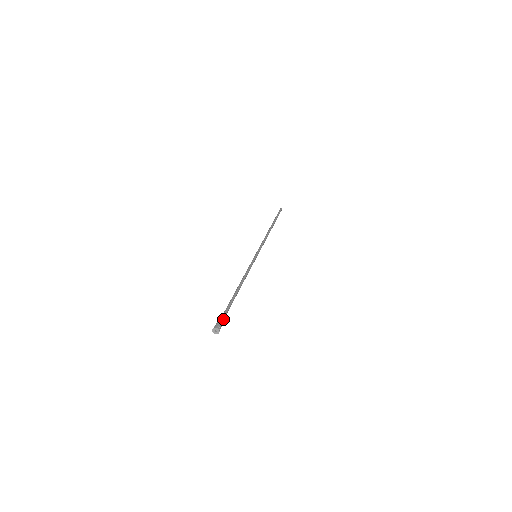
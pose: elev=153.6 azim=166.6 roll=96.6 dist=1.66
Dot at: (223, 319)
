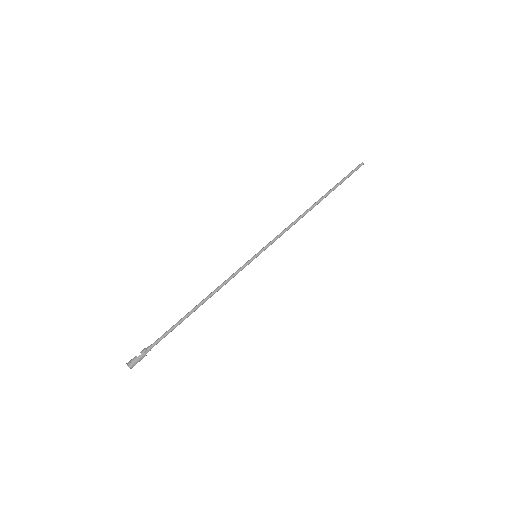
Dot at: (144, 355)
